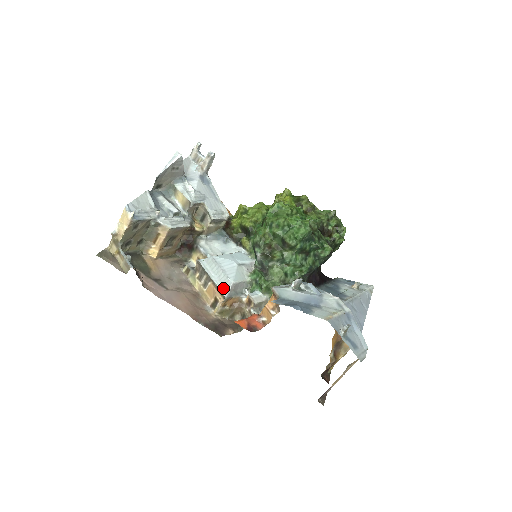
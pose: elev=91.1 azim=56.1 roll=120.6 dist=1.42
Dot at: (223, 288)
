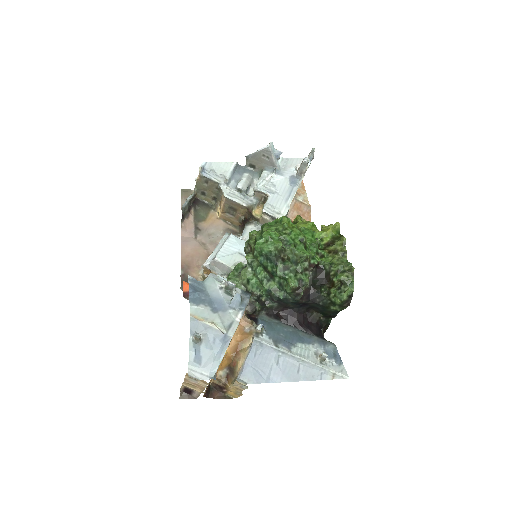
Dot at: (211, 259)
